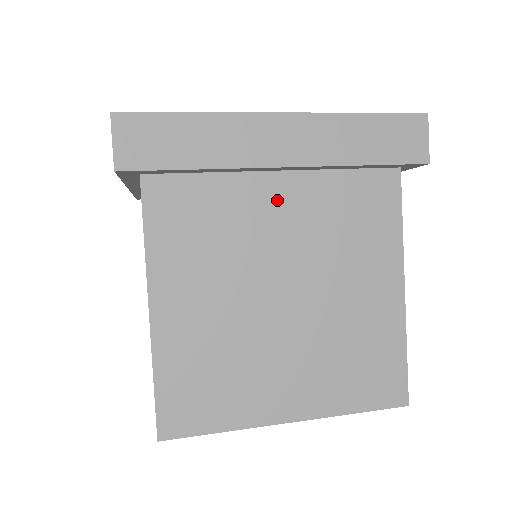
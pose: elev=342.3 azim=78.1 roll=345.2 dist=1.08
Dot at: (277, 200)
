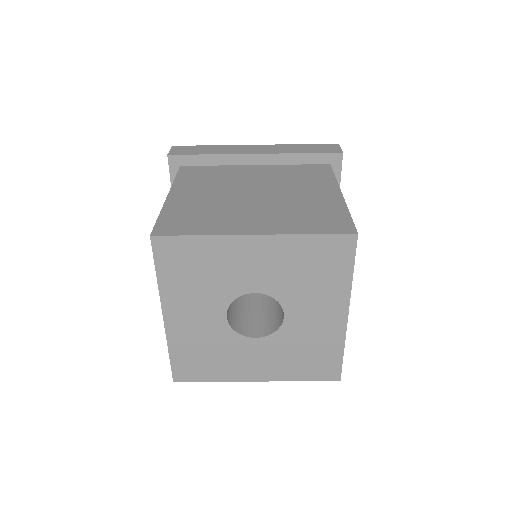
Dot at: (254, 171)
